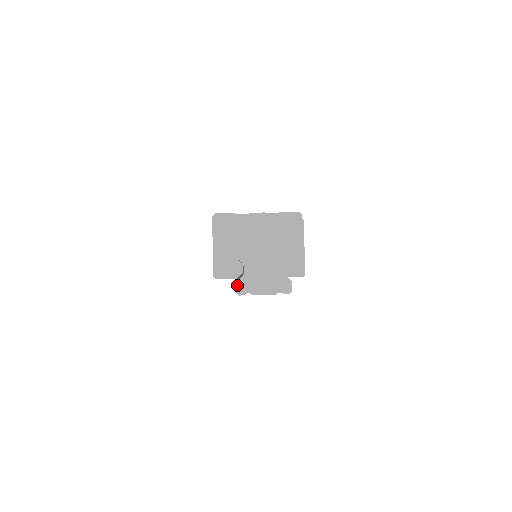
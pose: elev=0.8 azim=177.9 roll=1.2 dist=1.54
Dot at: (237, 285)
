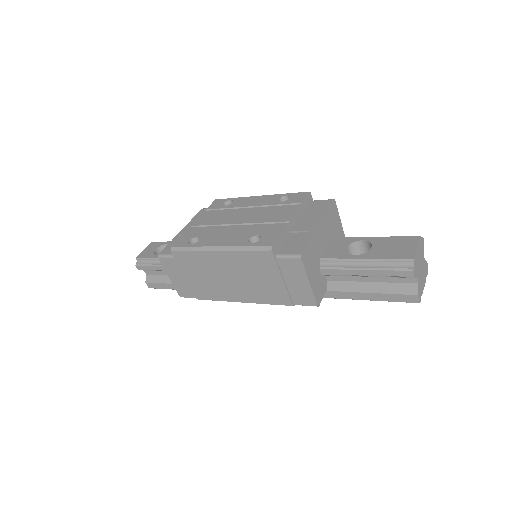
Dot at: (418, 297)
